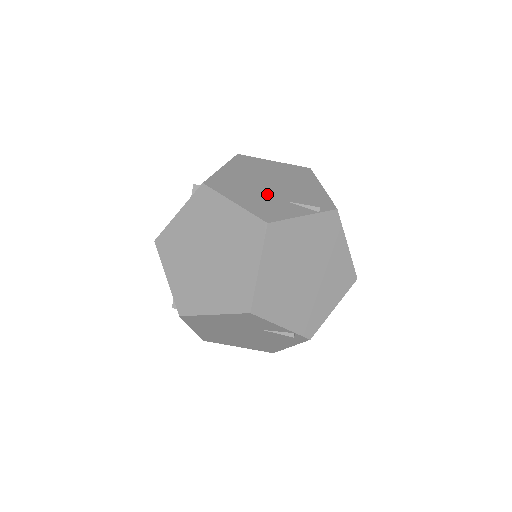
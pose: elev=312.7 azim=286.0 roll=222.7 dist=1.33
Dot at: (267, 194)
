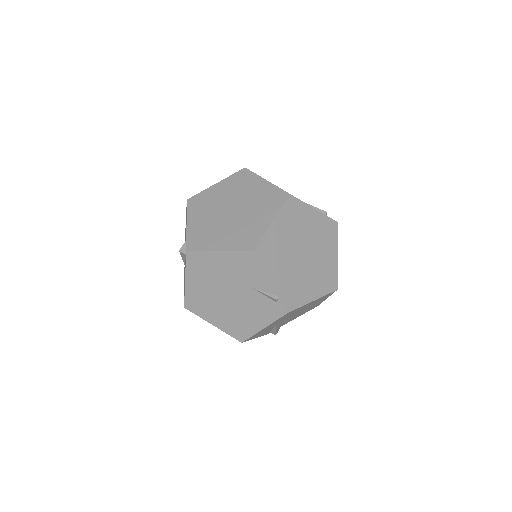
Dot at: occluded
